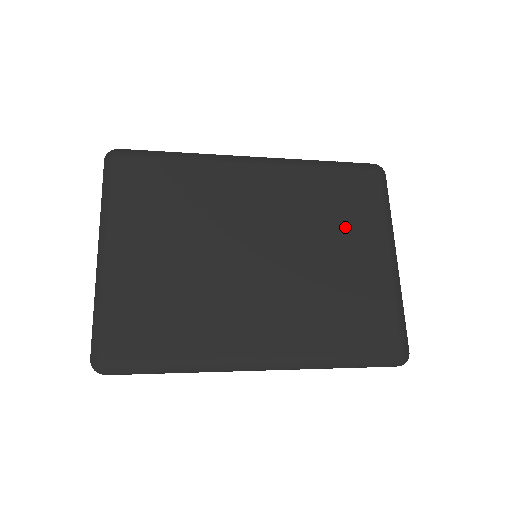
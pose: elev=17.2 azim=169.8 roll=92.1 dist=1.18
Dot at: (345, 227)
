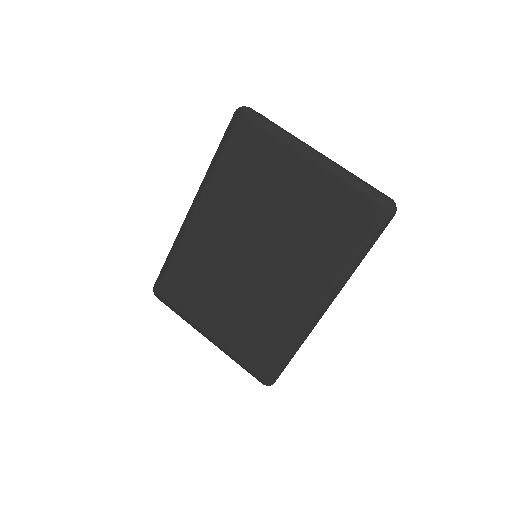
Dot at: (269, 180)
